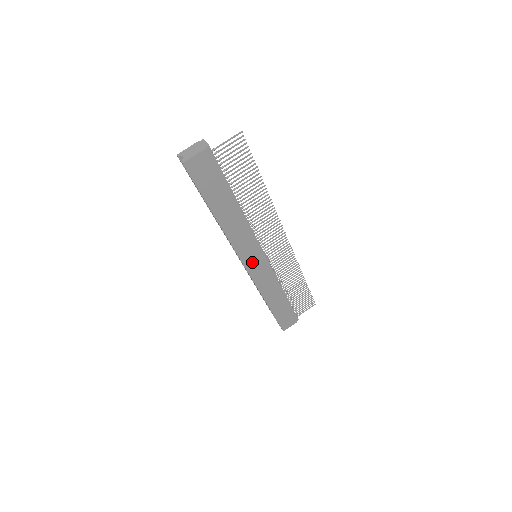
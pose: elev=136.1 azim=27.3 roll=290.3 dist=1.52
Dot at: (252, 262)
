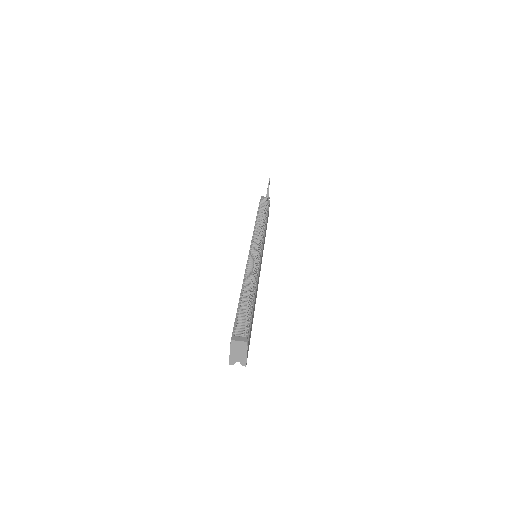
Dot at: occluded
